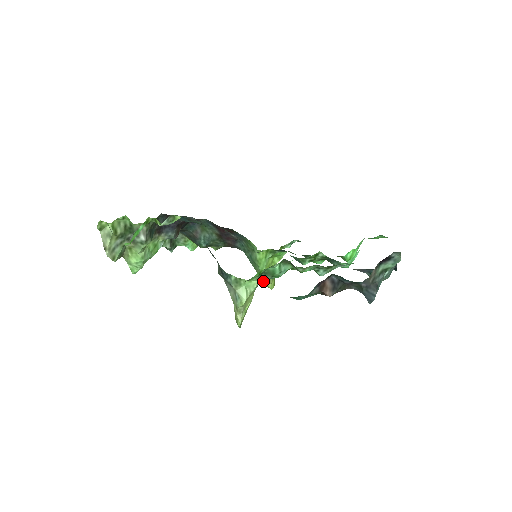
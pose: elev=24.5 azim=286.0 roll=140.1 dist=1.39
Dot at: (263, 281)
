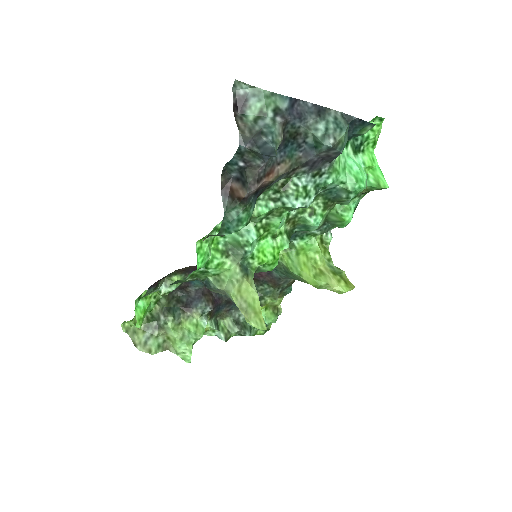
Dot at: (317, 286)
